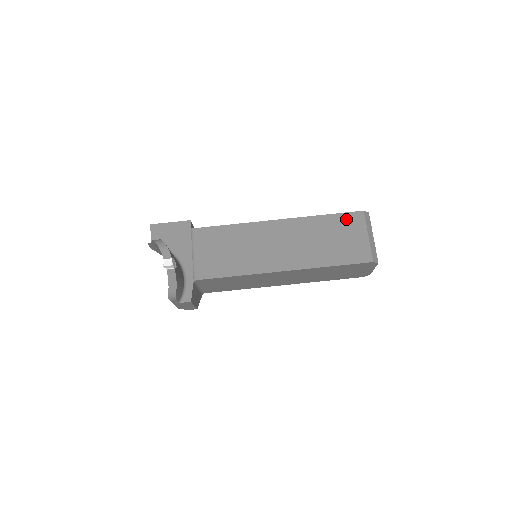
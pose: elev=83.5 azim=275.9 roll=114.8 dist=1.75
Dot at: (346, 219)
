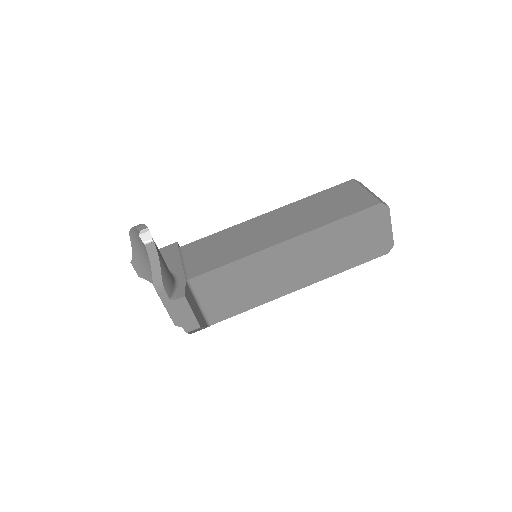
Dot at: (338, 189)
